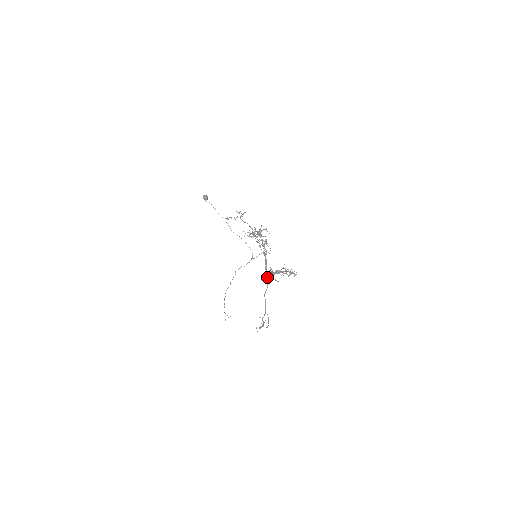
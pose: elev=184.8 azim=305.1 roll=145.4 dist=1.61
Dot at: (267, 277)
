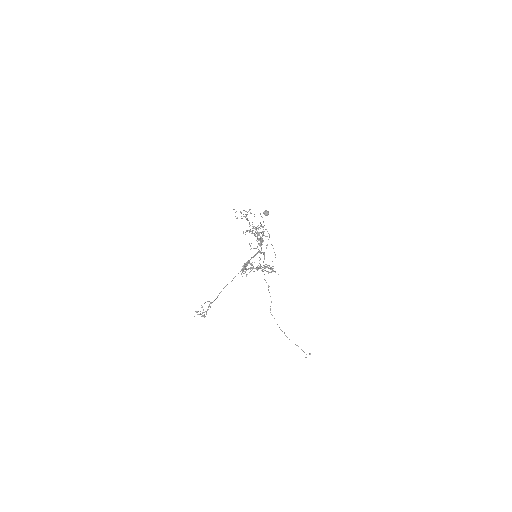
Dot at: (240, 271)
